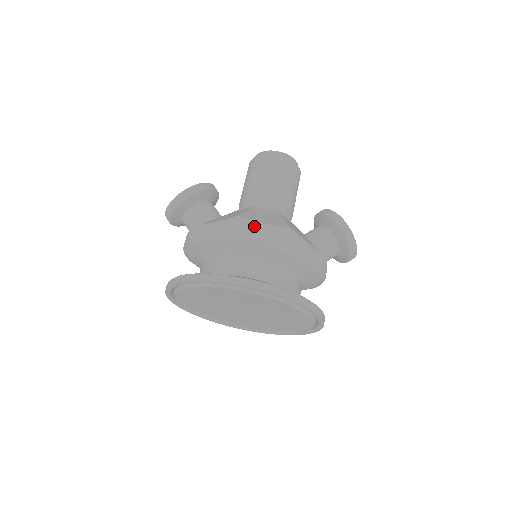
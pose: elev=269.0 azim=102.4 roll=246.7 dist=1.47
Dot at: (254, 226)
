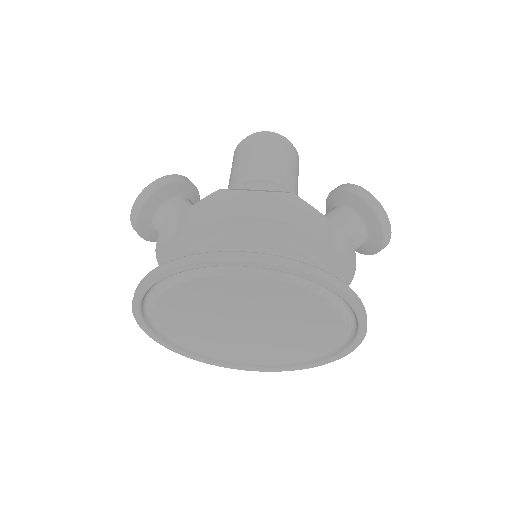
Dot at: (243, 195)
